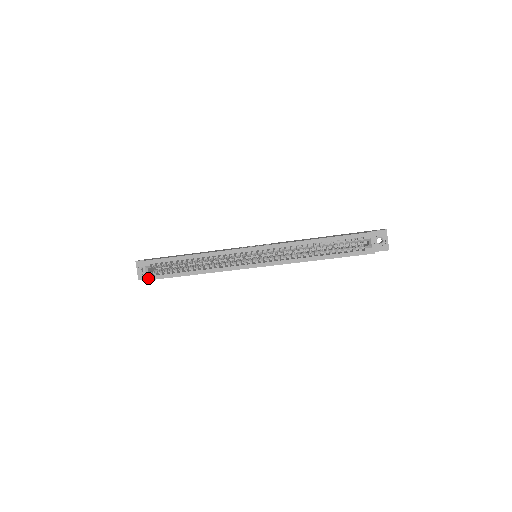
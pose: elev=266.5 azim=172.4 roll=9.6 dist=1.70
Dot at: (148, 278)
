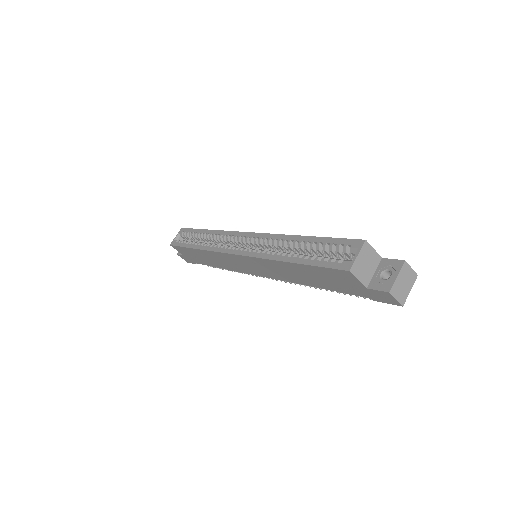
Dot at: (173, 243)
